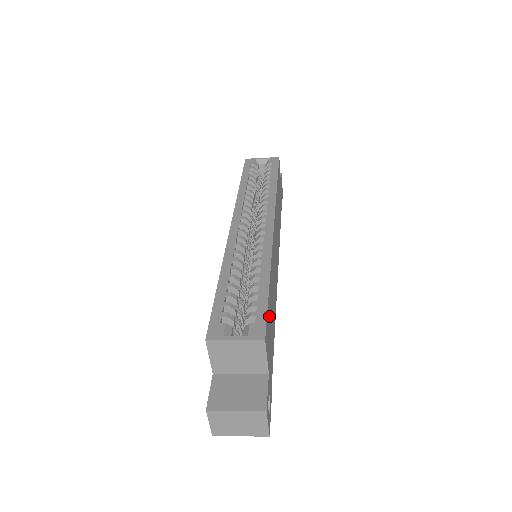
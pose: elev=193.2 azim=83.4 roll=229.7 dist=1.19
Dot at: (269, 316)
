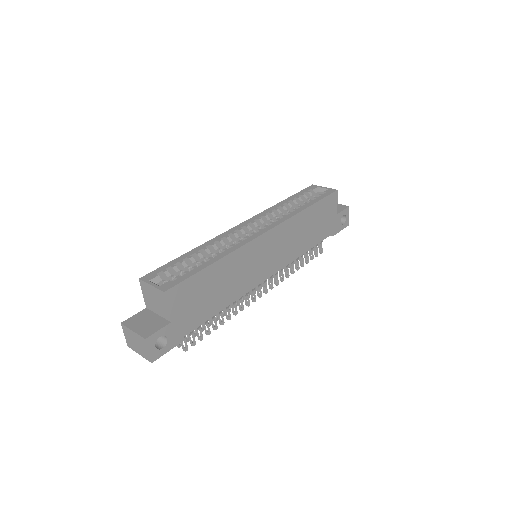
Dot at: (196, 286)
